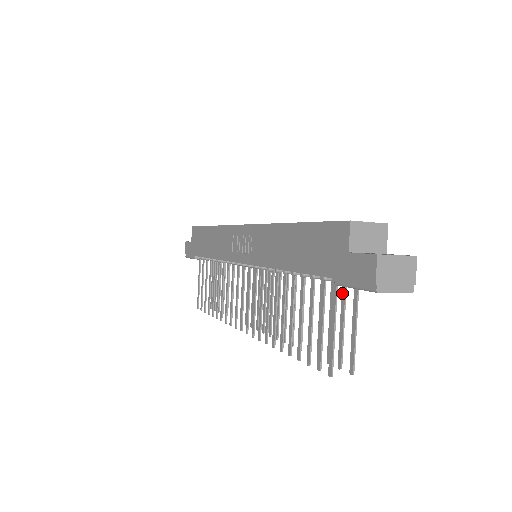
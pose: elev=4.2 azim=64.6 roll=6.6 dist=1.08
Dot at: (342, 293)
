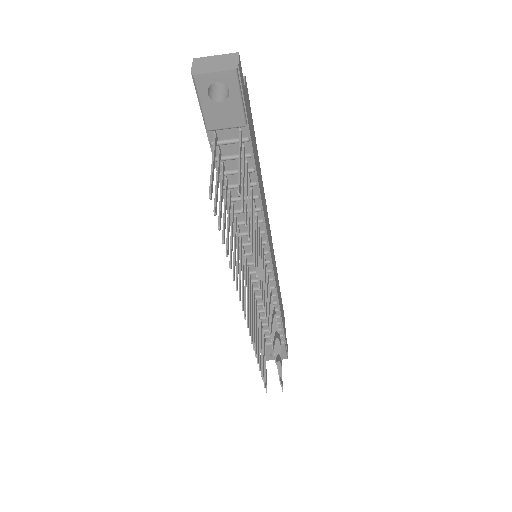
Dot at: (243, 159)
